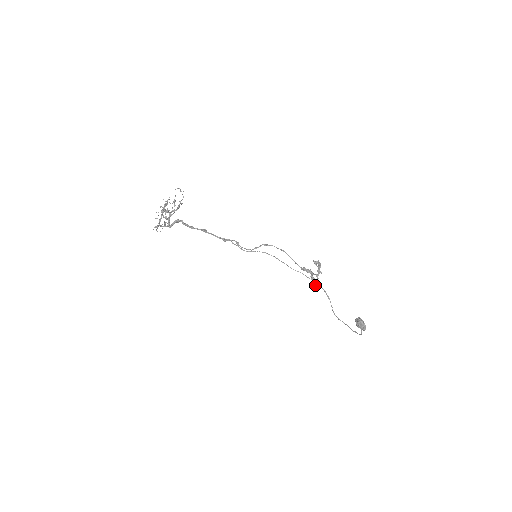
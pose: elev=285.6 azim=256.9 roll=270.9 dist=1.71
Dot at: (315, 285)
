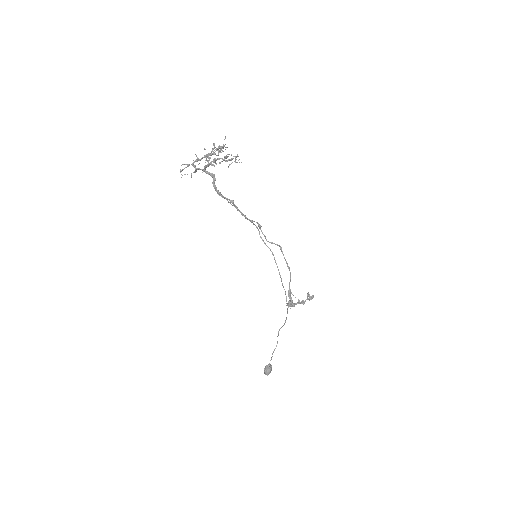
Dot at: (288, 305)
